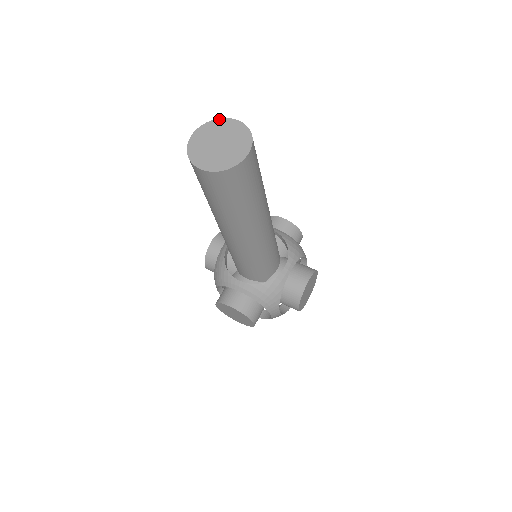
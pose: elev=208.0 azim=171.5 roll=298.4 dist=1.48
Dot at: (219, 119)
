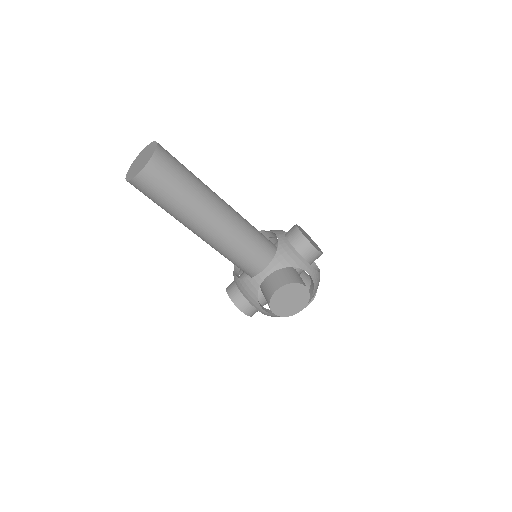
Dot at: (153, 142)
